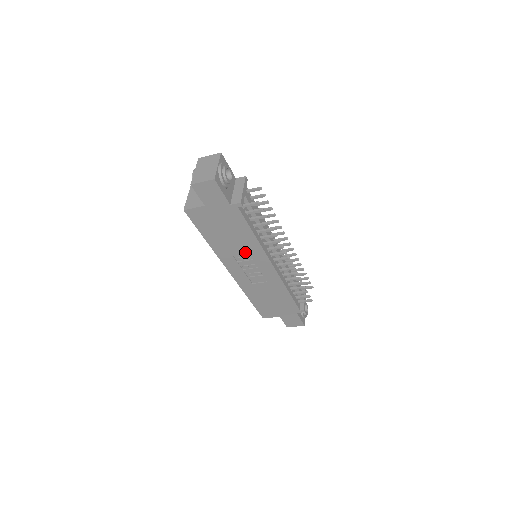
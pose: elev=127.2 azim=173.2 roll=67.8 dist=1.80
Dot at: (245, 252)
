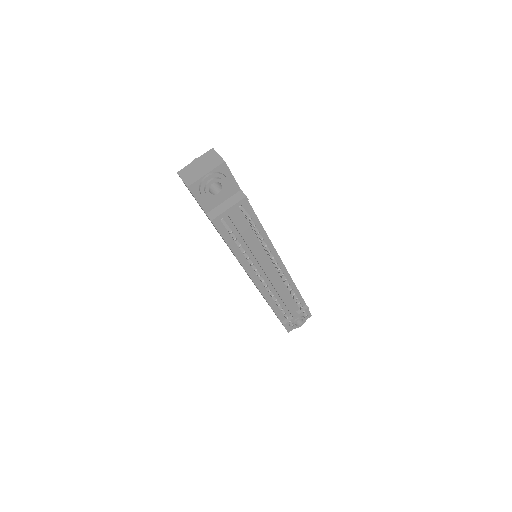
Dot at: occluded
